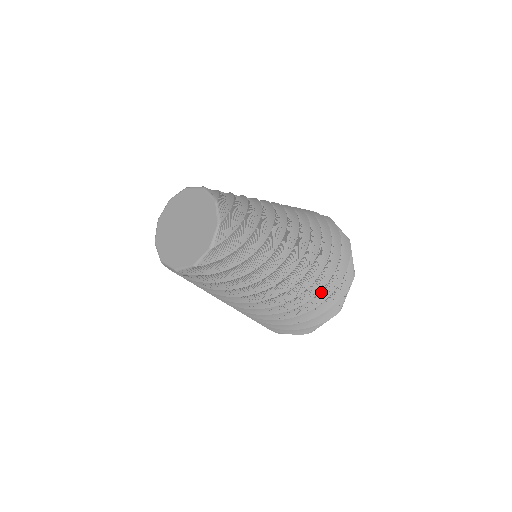
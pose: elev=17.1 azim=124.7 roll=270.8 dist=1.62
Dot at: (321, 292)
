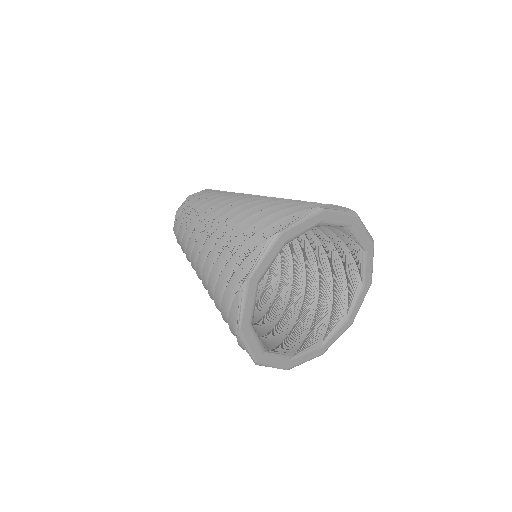
Dot at: (259, 217)
